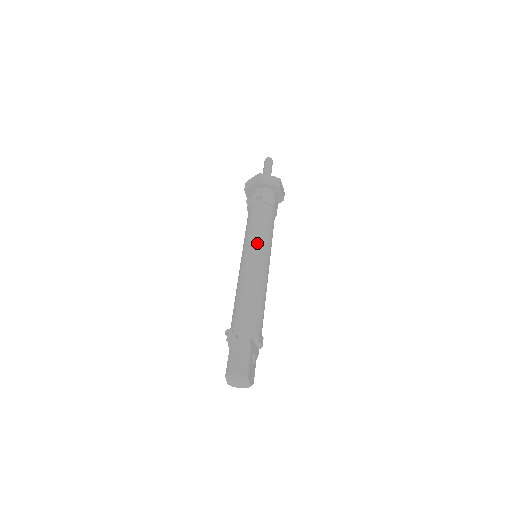
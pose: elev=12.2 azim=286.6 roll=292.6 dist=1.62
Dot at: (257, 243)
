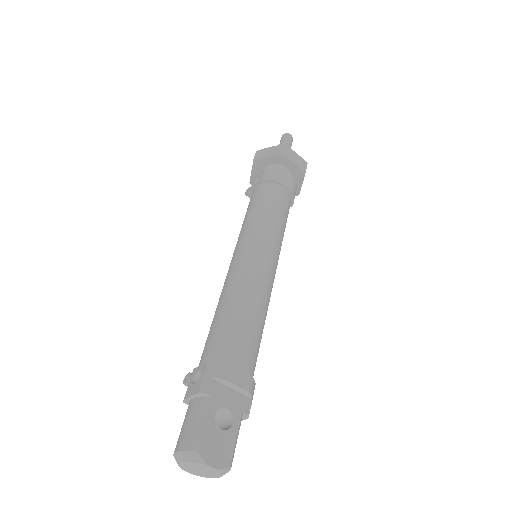
Dot at: (245, 235)
